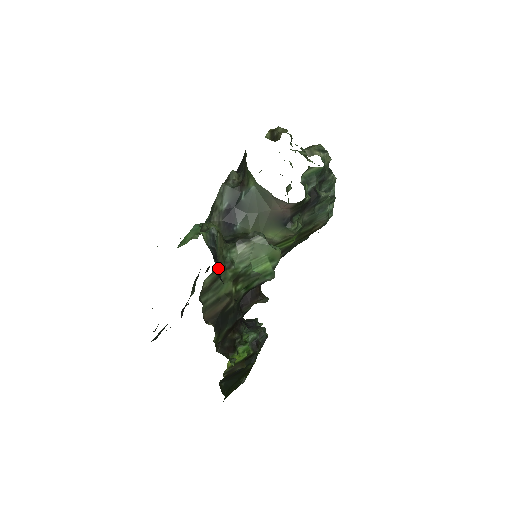
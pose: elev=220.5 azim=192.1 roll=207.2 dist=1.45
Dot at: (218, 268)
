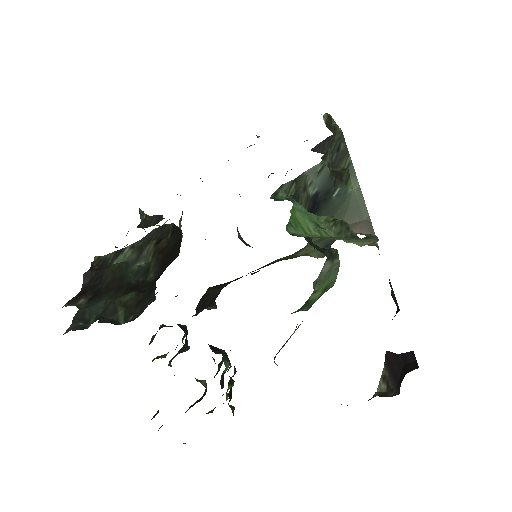
Dot at: occluded
